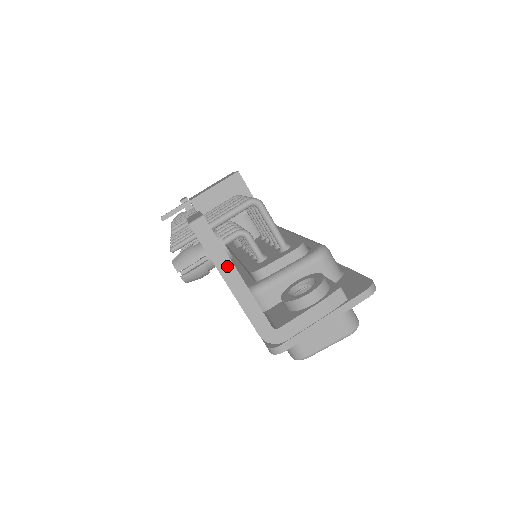
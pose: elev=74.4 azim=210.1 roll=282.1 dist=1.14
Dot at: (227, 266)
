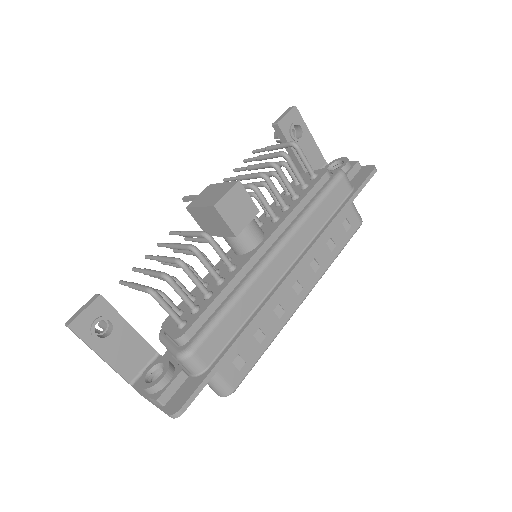
Dot at: (93, 350)
